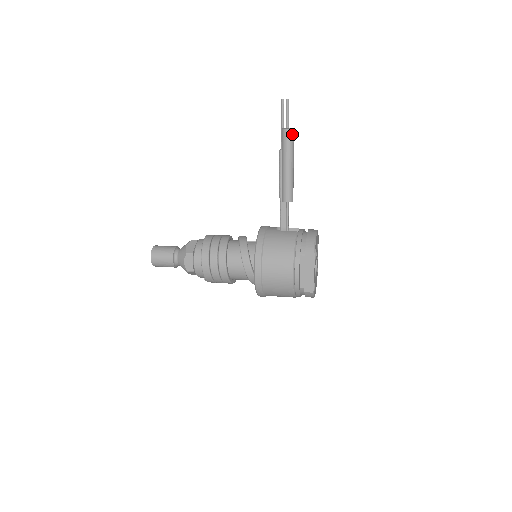
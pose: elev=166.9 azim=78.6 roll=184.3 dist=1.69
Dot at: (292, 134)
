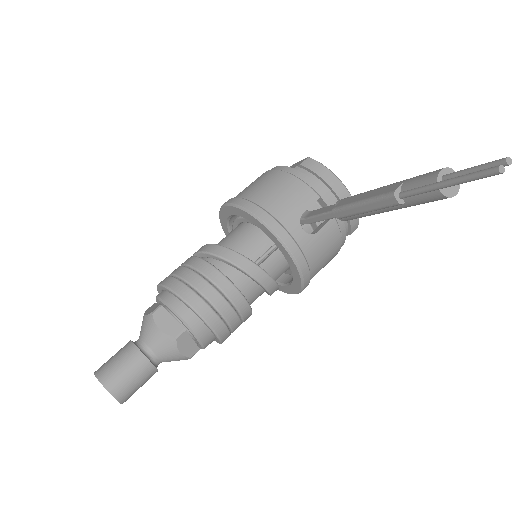
Dot at: occluded
